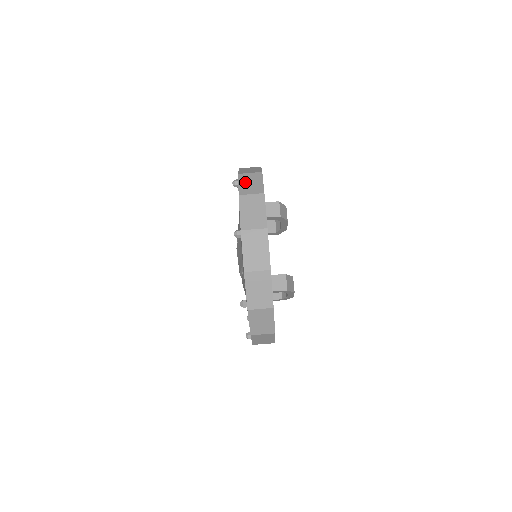
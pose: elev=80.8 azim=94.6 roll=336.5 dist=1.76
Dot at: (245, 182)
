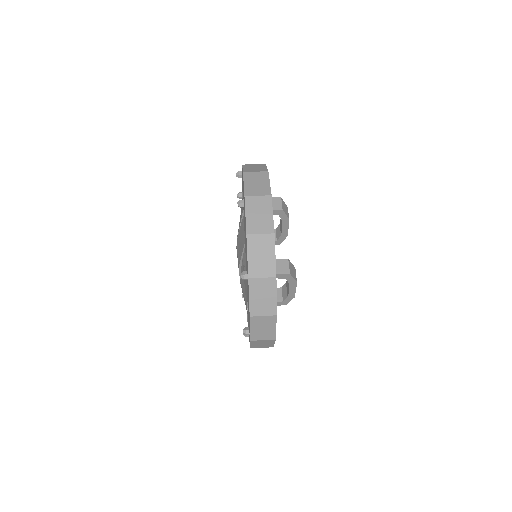
Dot at: (249, 167)
